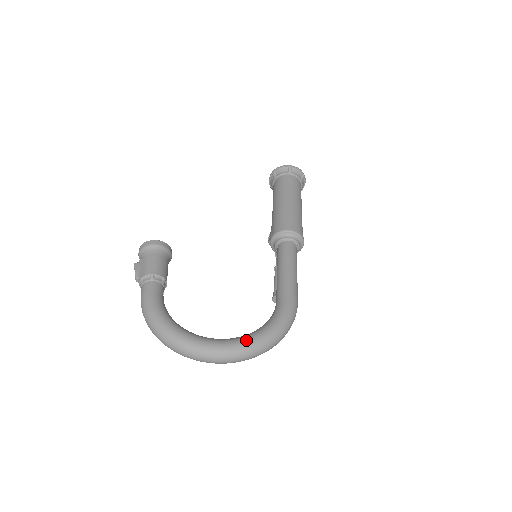
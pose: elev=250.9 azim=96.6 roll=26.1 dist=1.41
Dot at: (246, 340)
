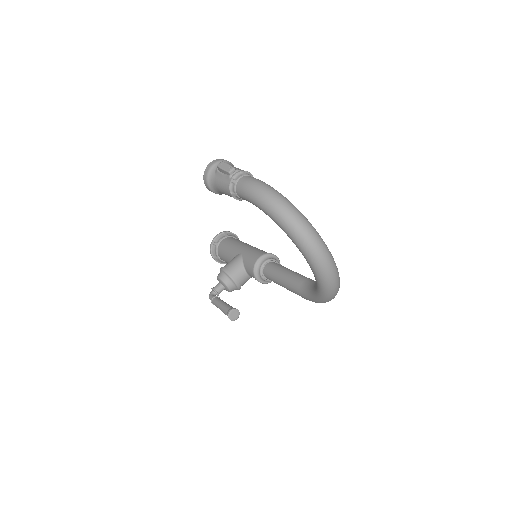
Dot at: occluded
